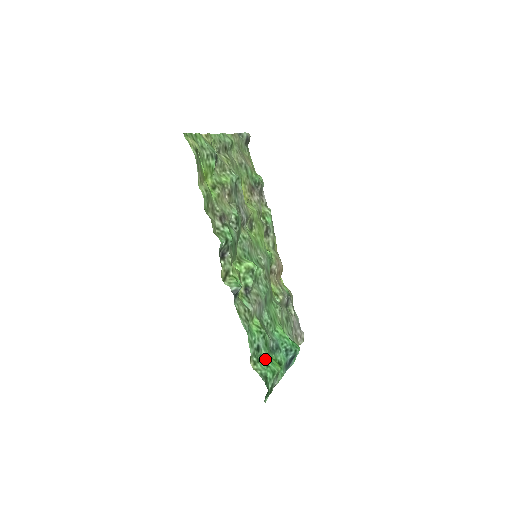
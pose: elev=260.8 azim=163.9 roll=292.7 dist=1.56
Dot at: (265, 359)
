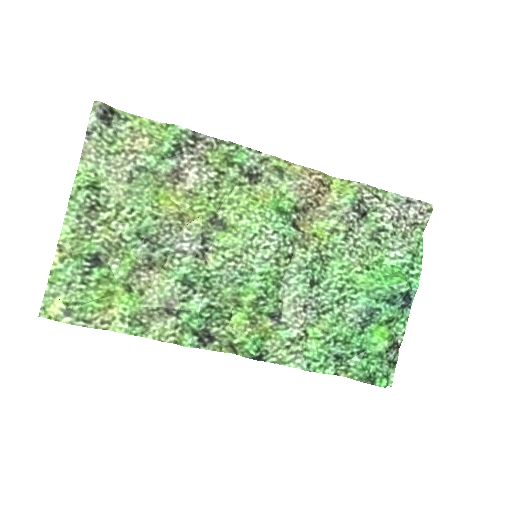
Dot at: (357, 353)
